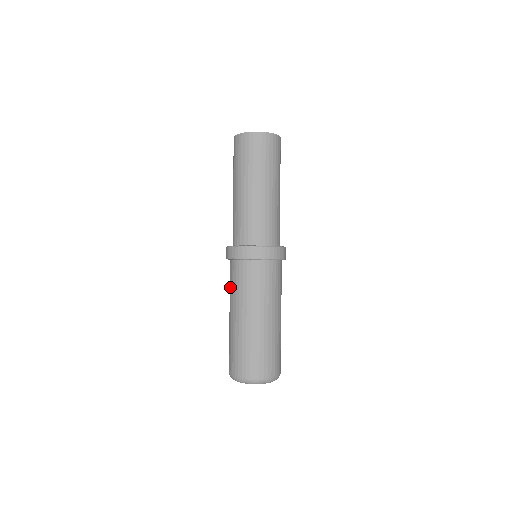
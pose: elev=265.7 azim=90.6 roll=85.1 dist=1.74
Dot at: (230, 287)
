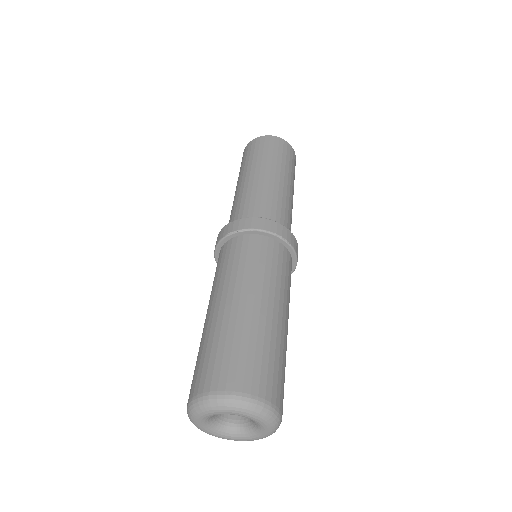
Dot at: (215, 276)
